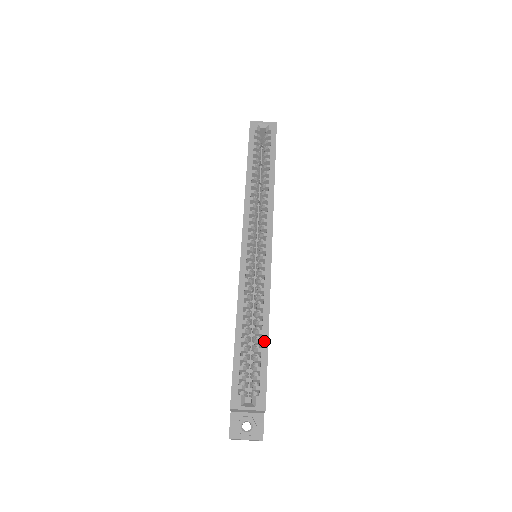
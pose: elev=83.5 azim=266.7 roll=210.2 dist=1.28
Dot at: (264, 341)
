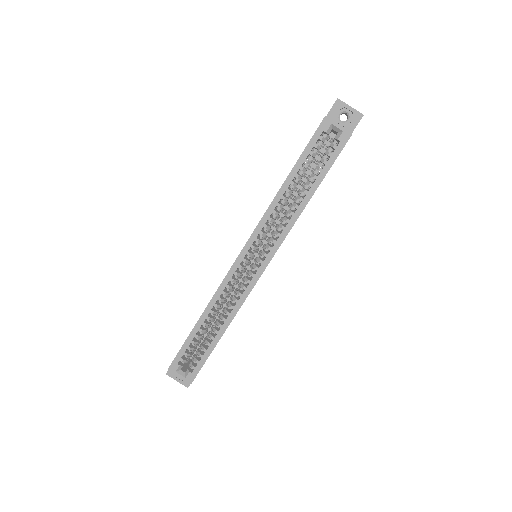
Dot at: (215, 340)
